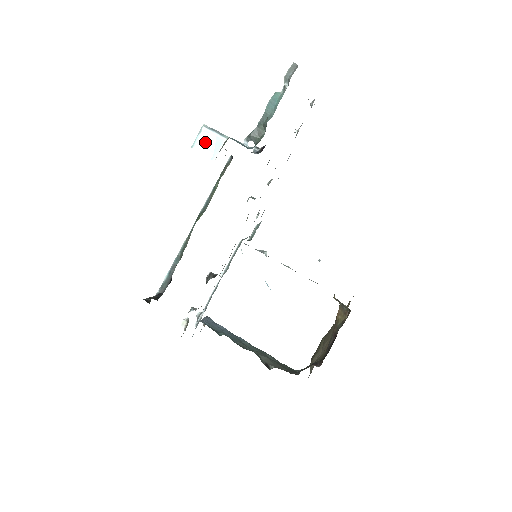
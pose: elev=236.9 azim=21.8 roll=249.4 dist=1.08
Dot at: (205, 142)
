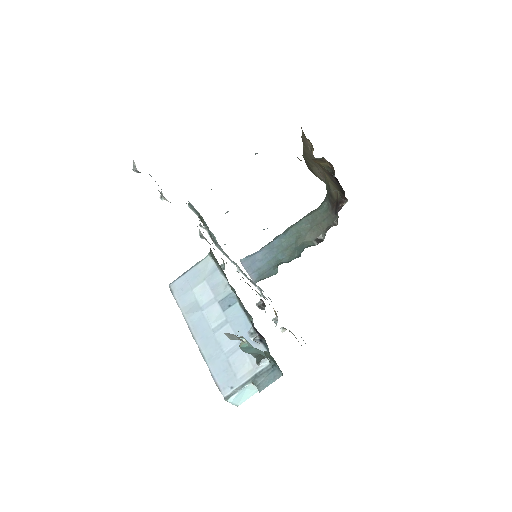
Dot at: (241, 398)
